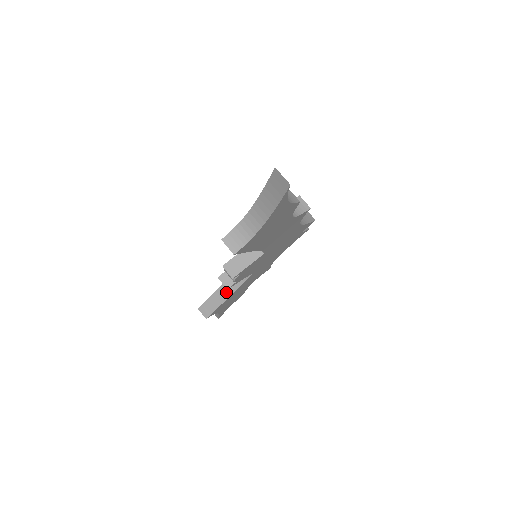
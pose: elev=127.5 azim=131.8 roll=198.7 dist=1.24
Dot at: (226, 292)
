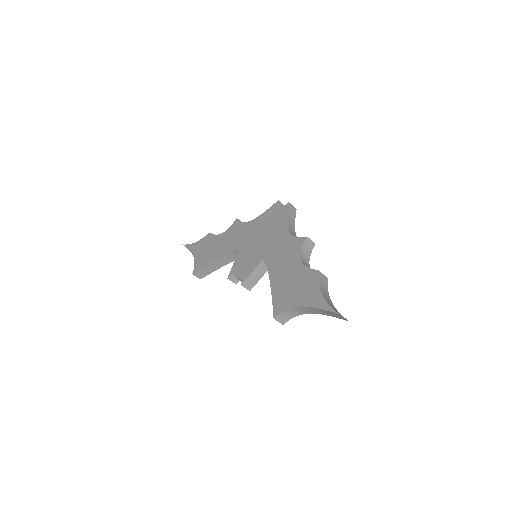
Dot at: (219, 264)
